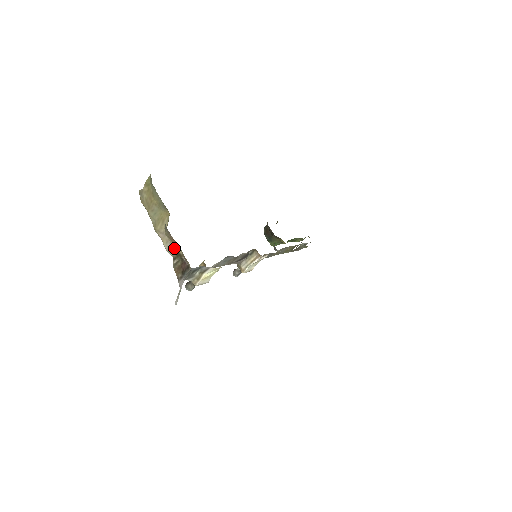
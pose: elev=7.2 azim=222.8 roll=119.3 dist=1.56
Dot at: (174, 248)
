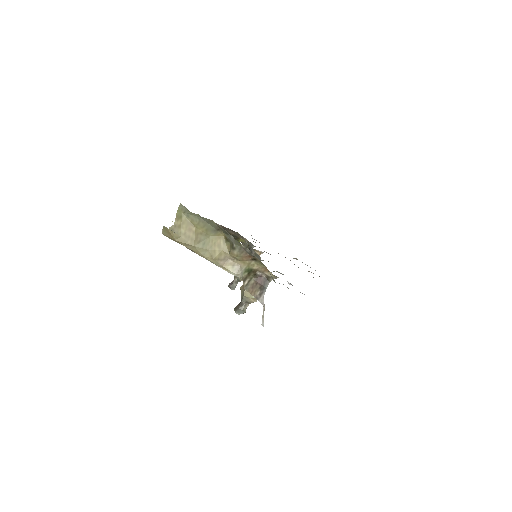
Dot at: (245, 267)
